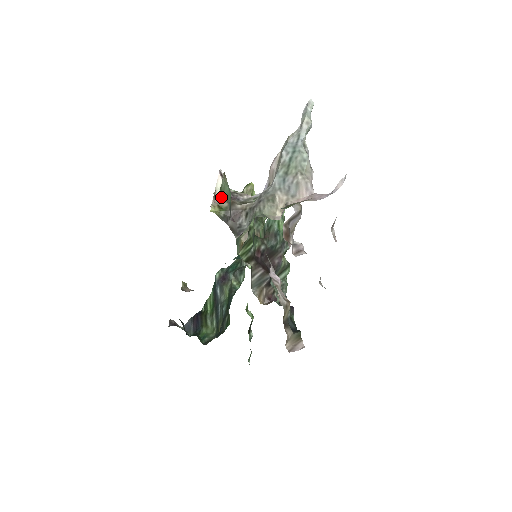
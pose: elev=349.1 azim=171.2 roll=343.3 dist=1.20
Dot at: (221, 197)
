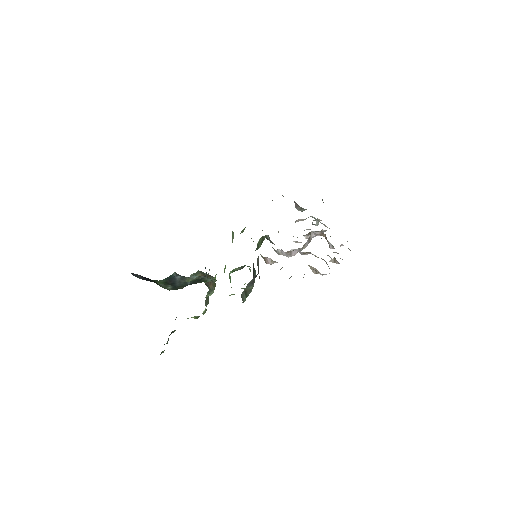
Dot at: occluded
